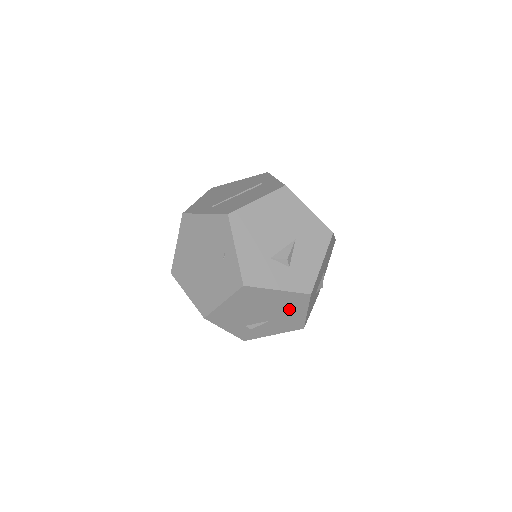
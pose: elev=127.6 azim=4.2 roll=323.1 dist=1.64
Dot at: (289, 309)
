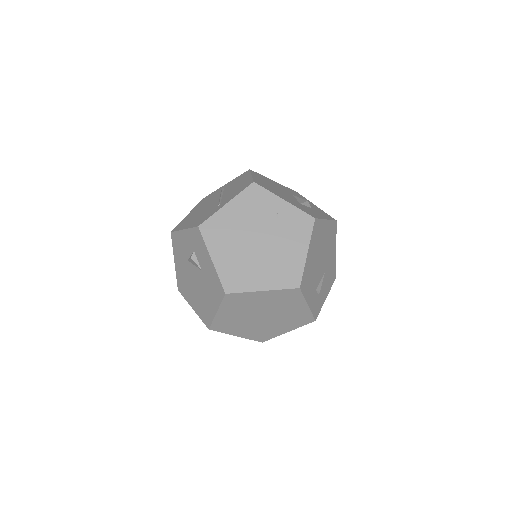
Dot at: (330, 249)
